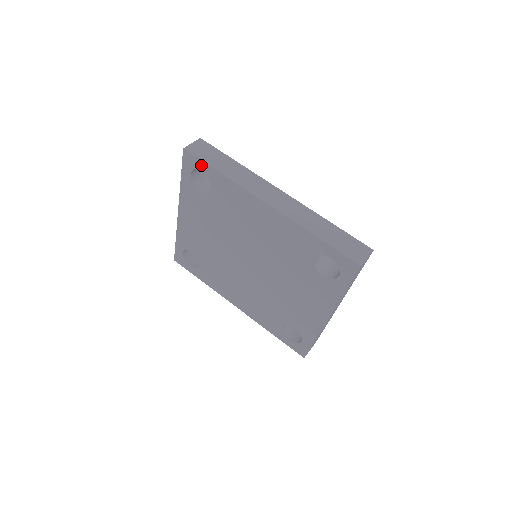
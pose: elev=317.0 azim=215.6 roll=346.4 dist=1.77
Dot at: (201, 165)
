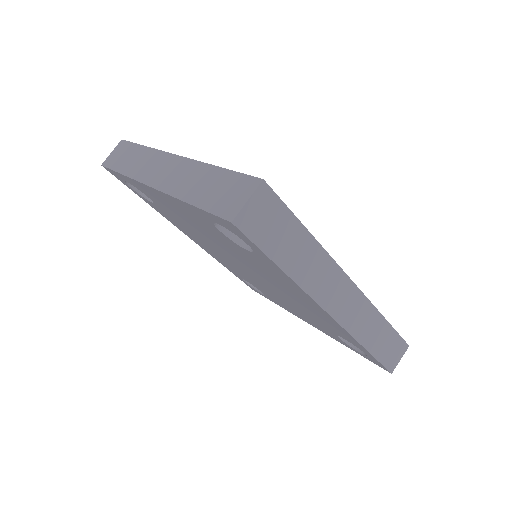
Dot at: (253, 246)
